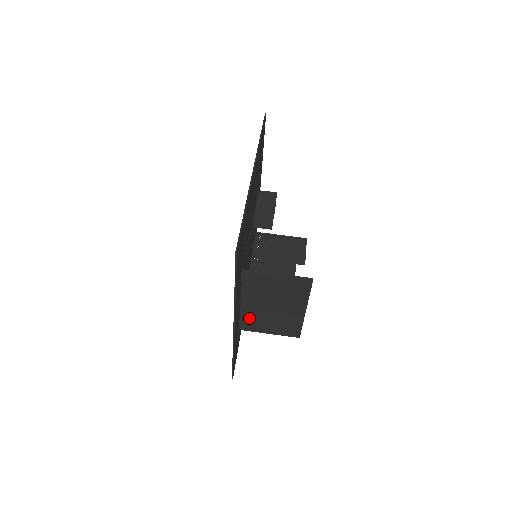
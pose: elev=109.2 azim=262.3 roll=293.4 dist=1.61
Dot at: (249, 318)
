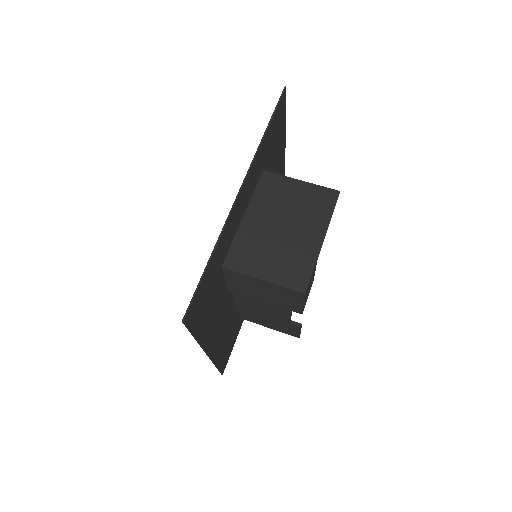
Dot at: (245, 244)
